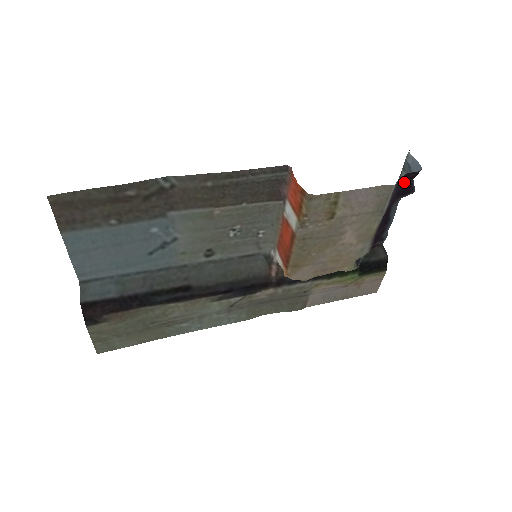
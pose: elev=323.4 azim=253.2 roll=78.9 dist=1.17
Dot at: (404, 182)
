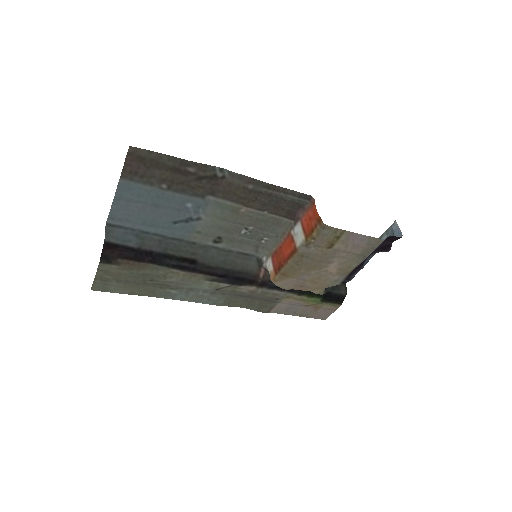
Dot at: (388, 241)
